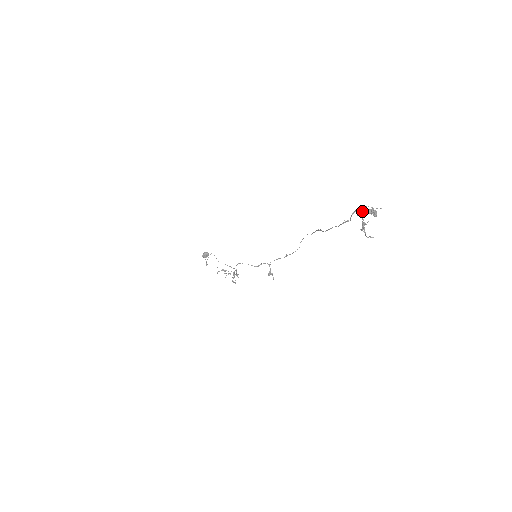
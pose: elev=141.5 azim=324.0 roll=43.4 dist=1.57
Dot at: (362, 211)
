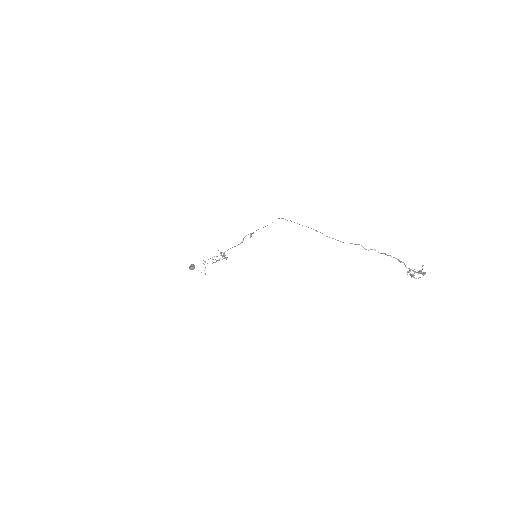
Dot at: (409, 272)
